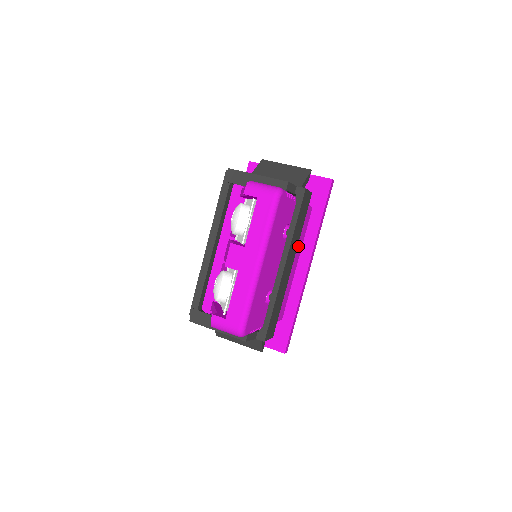
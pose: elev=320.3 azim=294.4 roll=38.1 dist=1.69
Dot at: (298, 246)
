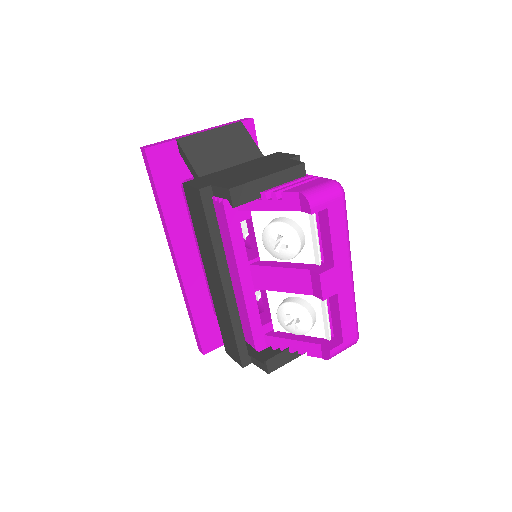
Dot at: occluded
